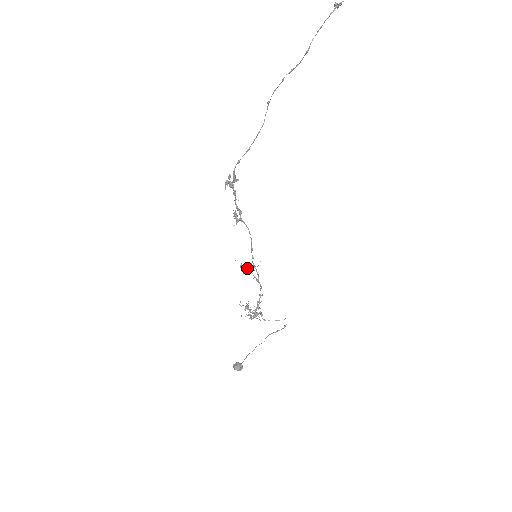
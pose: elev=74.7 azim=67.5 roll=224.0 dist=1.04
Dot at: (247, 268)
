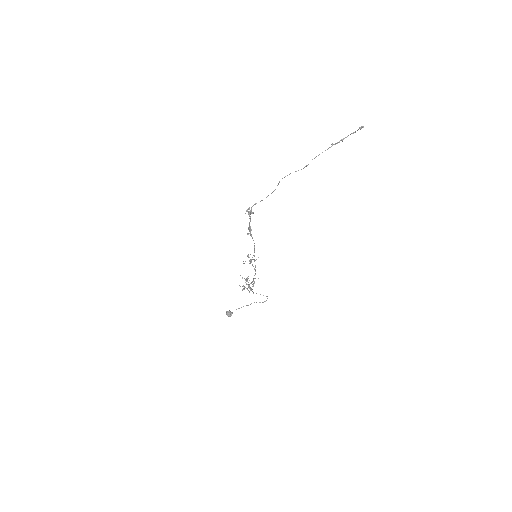
Dot at: (249, 260)
